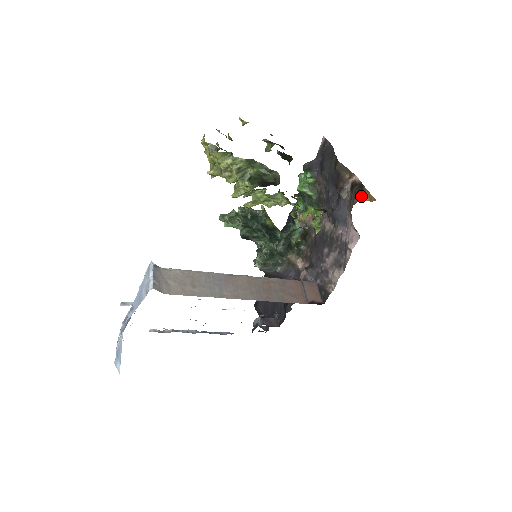
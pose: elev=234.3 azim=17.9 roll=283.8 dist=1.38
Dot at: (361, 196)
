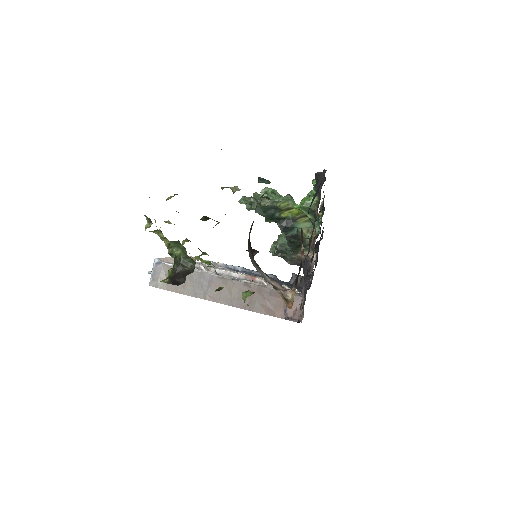
Dot at: (289, 290)
